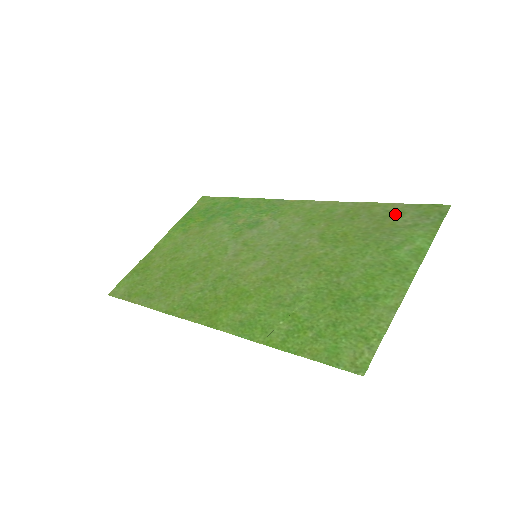
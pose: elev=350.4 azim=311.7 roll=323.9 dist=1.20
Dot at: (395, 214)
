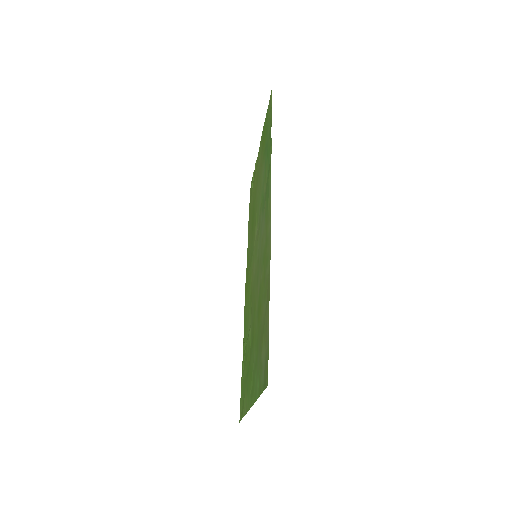
Dot at: (265, 335)
